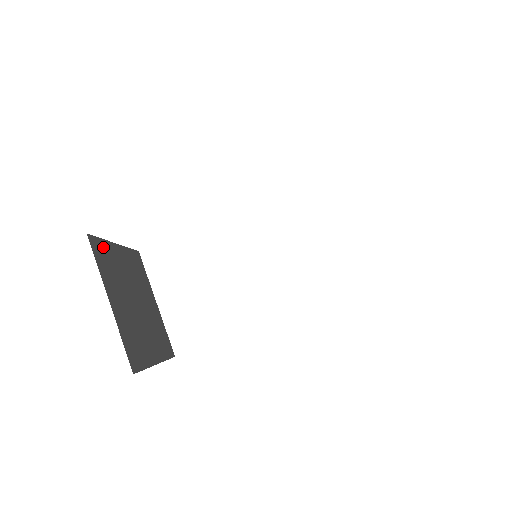
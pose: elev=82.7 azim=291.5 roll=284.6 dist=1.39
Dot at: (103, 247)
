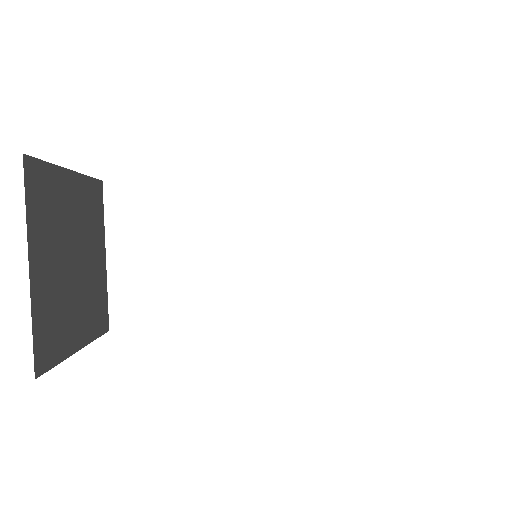
Dot at: (46, 176)
